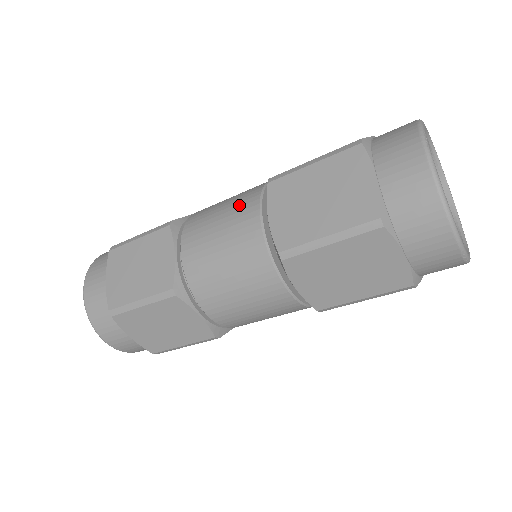
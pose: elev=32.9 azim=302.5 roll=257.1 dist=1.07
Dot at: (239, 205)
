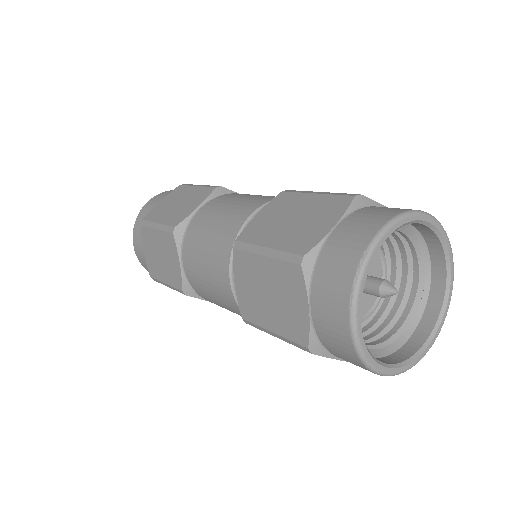
Dot at: (231, 309)
